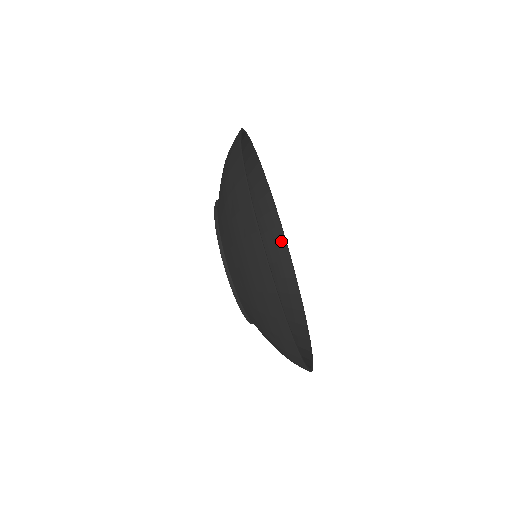
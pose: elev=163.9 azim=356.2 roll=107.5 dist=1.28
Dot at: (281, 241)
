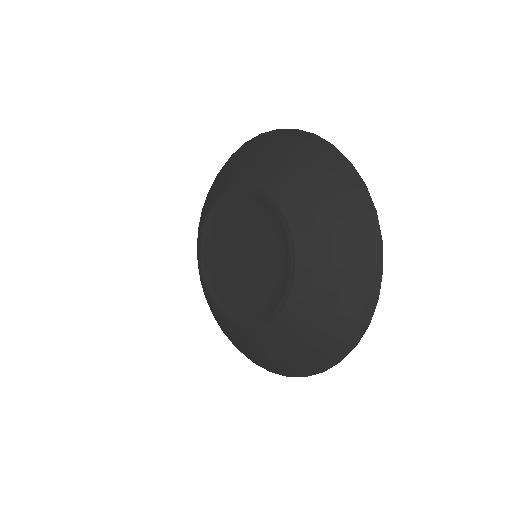
Dot at: occluded
